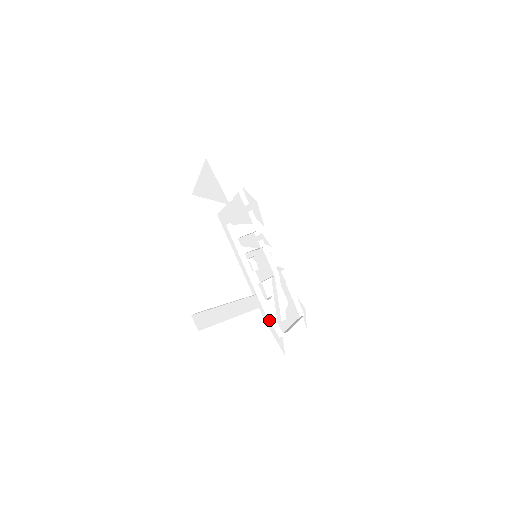
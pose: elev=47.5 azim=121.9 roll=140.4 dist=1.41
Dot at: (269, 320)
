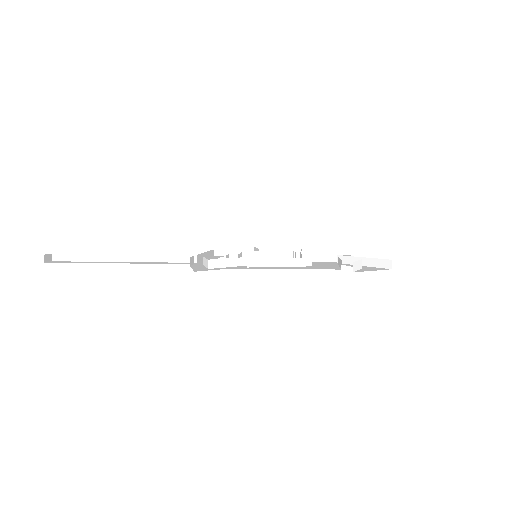
Dot at: (205, 266)
